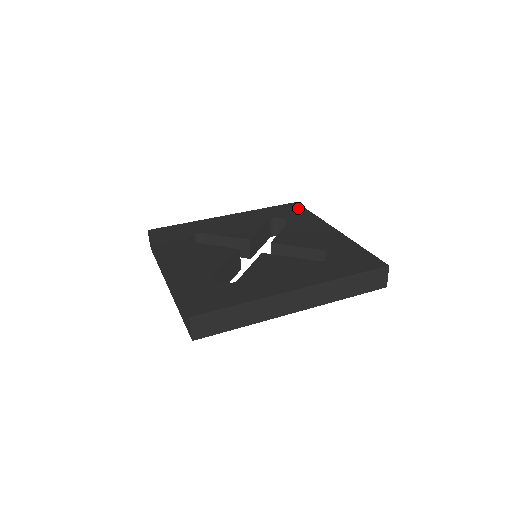
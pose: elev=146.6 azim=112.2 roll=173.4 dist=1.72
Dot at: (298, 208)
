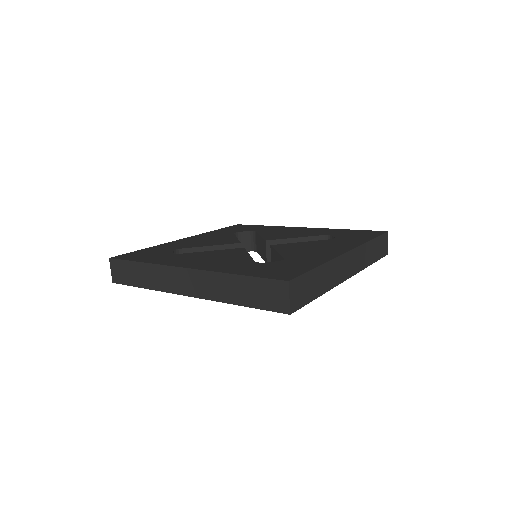
Dot at: (247, 226)
